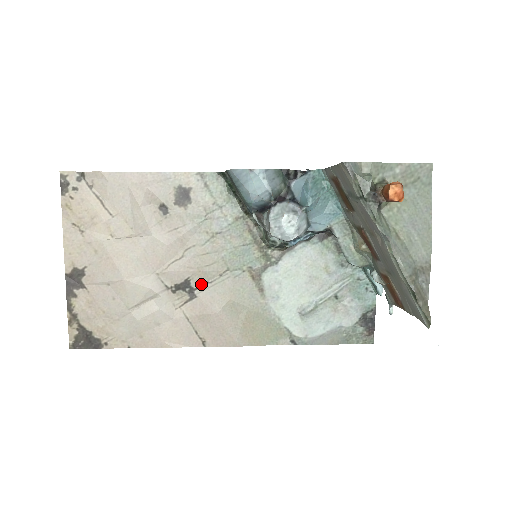
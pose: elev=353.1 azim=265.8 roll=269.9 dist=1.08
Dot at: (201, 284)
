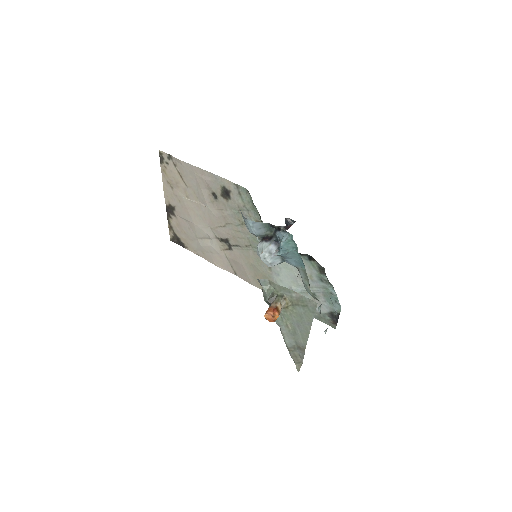
Dot at: (235, 245)
